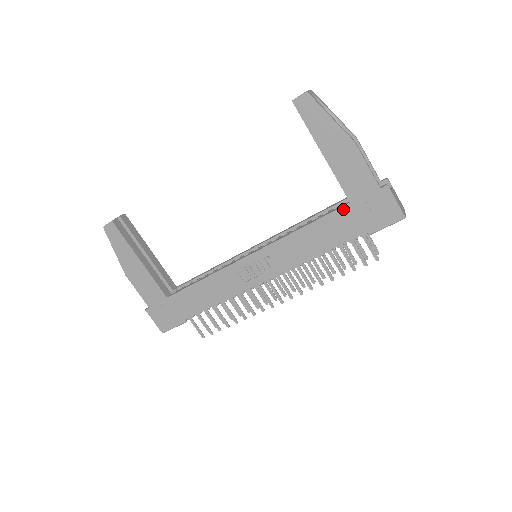
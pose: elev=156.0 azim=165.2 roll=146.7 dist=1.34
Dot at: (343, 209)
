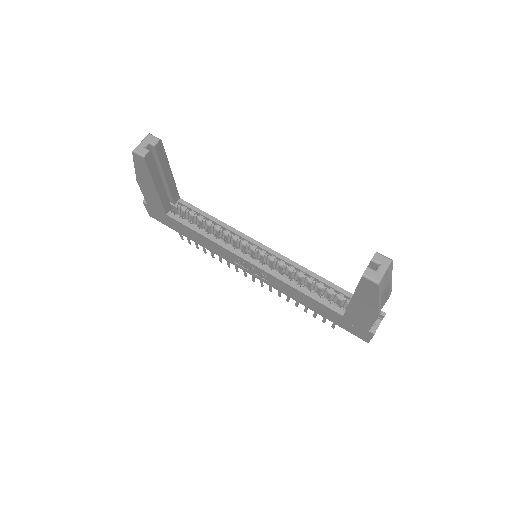
Dot at: (335, 313)
